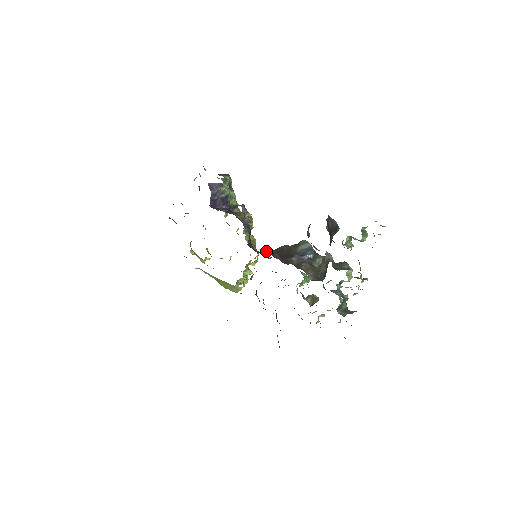
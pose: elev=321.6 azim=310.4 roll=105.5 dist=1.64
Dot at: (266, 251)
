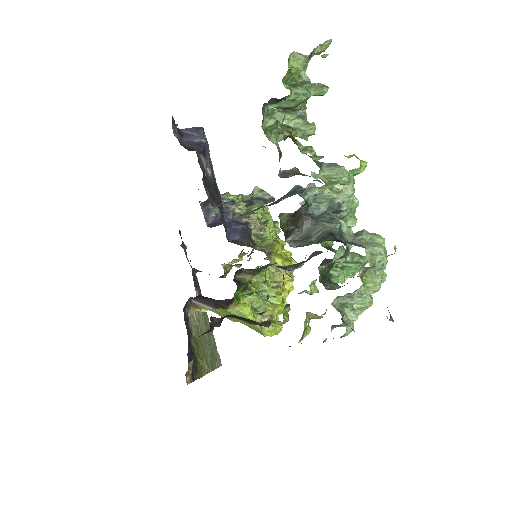
Dot at: occluded
